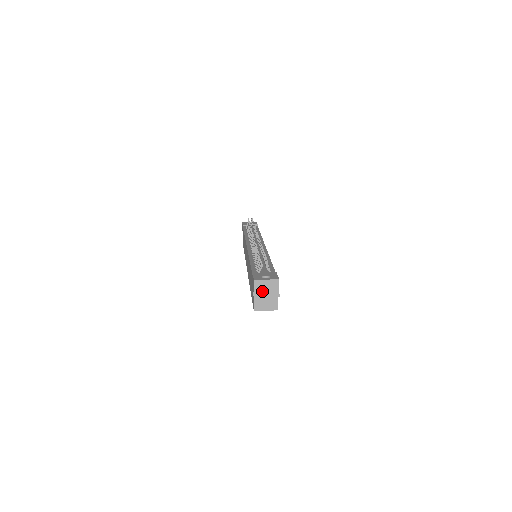
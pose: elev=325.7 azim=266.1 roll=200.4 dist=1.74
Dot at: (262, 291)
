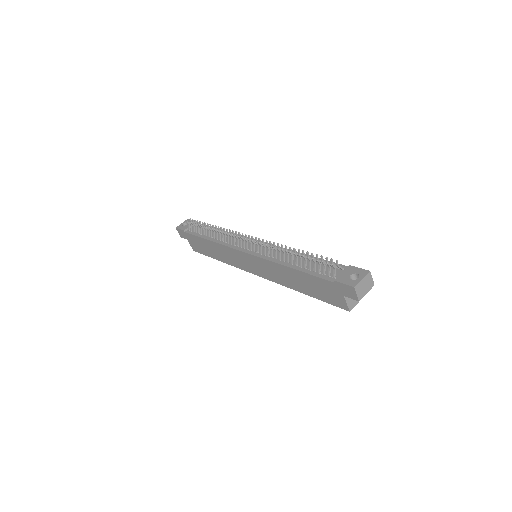
Dot at: (362, 291)
